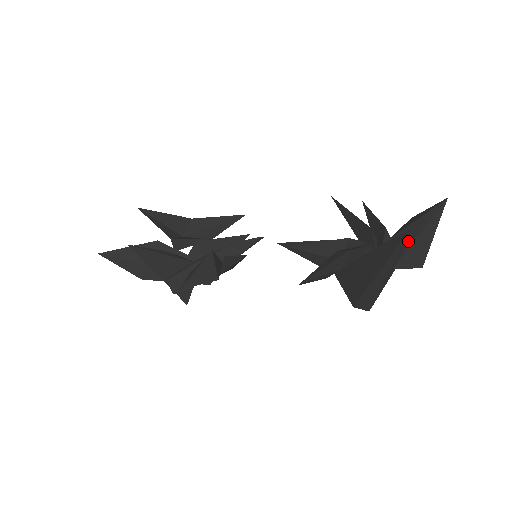
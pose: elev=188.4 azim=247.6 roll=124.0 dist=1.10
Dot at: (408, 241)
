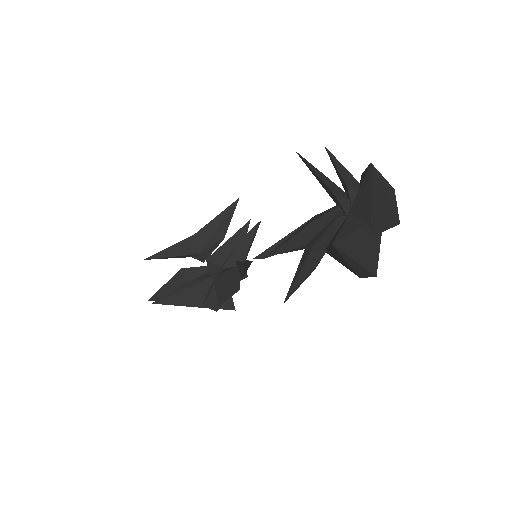
Dot at: (365, 210)
